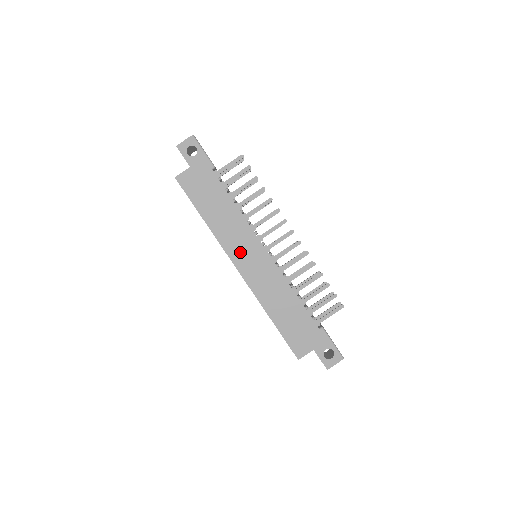
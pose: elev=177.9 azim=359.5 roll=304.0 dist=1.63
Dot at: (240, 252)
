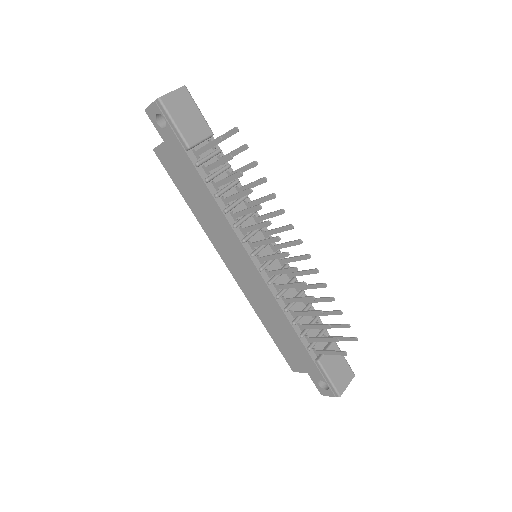
Dot at: (229, 254)
